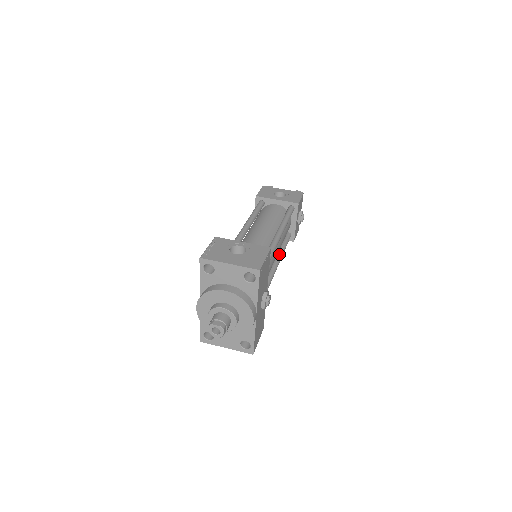
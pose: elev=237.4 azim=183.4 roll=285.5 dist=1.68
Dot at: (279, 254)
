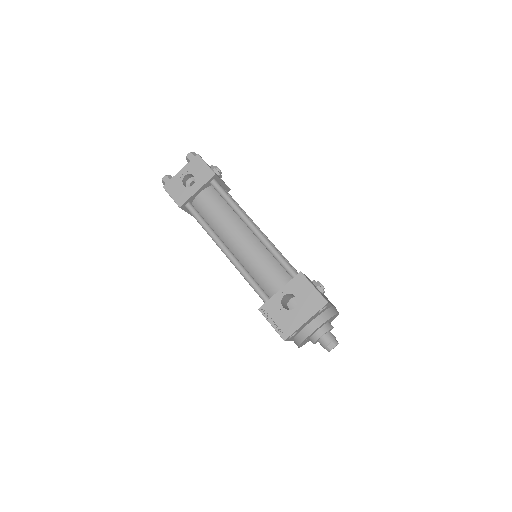
Dot at: occluded
